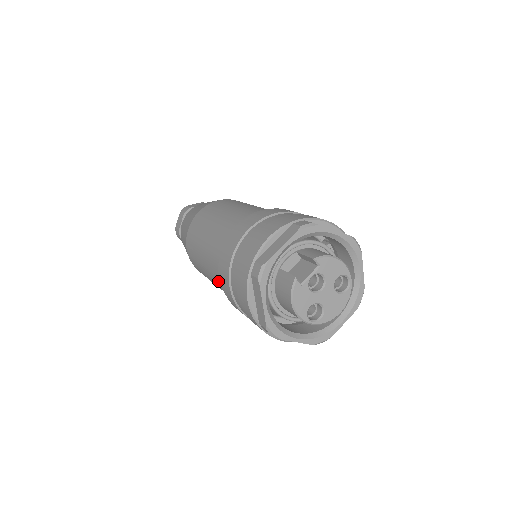
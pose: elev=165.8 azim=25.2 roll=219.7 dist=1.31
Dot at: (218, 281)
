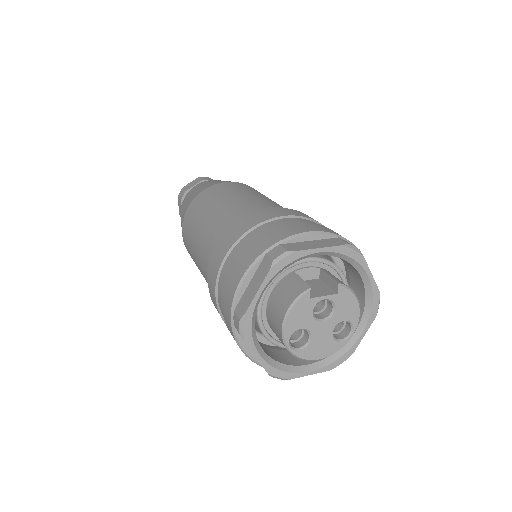
Dot at: (207, 249)
